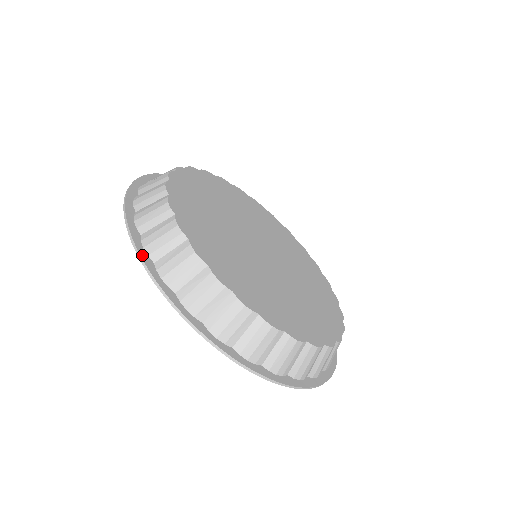
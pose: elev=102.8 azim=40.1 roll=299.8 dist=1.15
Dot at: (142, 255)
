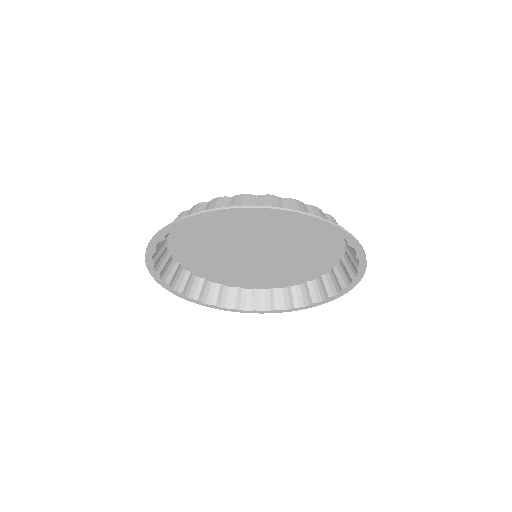
Dot at: (217, 209)
